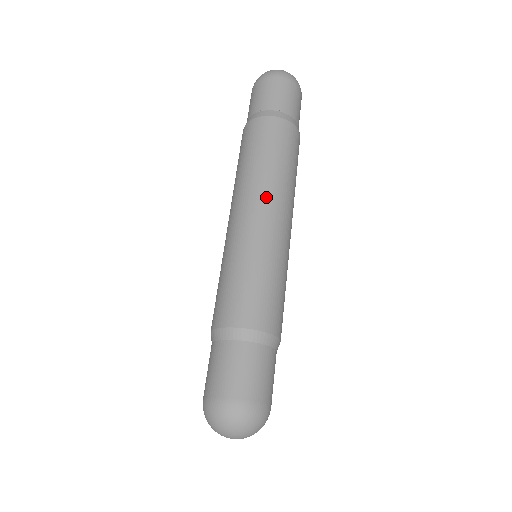
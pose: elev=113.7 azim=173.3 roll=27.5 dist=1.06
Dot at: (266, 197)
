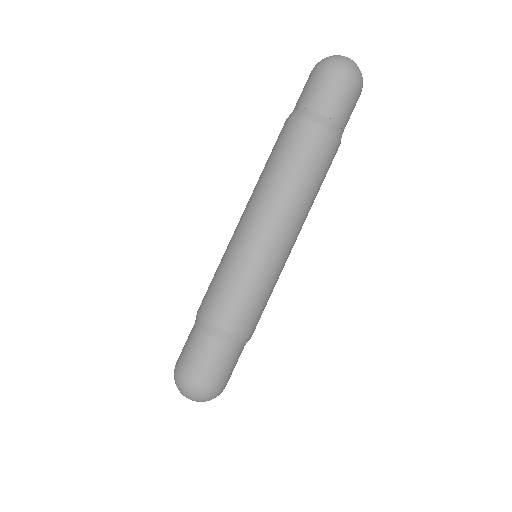
Dot at: (271, 209)
